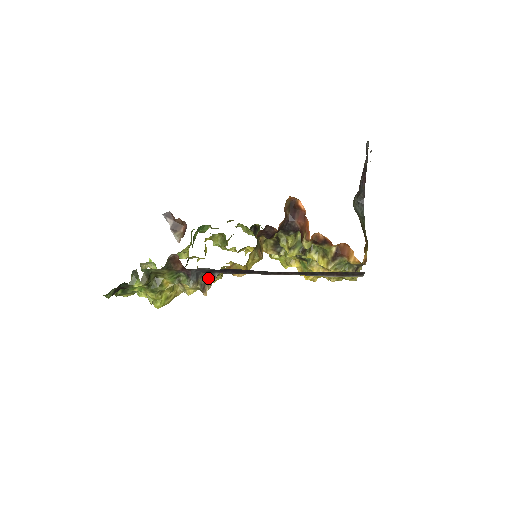
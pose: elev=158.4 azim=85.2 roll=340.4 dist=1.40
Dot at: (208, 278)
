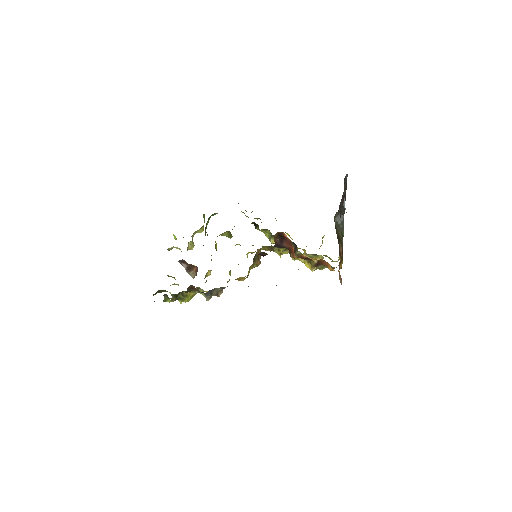
Dot at: (219, 289)
